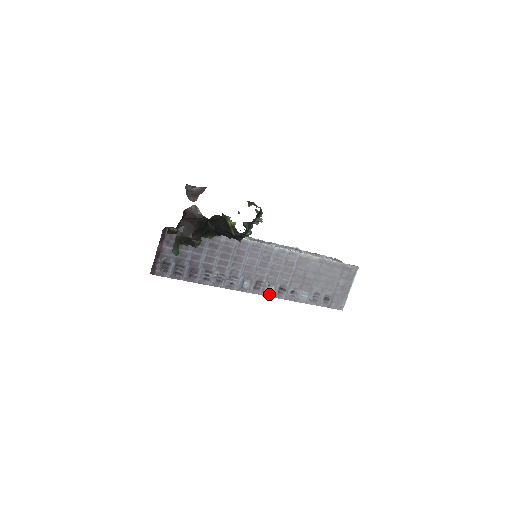
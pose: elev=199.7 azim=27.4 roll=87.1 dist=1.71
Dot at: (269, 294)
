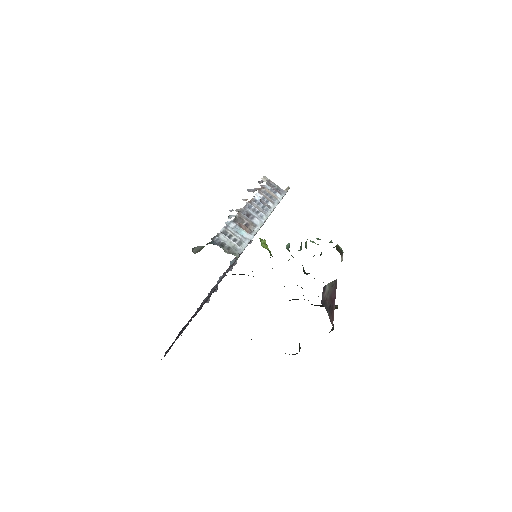
Dot at: occluded
